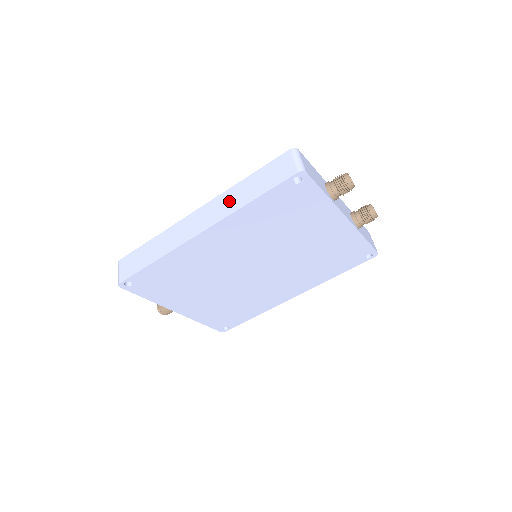
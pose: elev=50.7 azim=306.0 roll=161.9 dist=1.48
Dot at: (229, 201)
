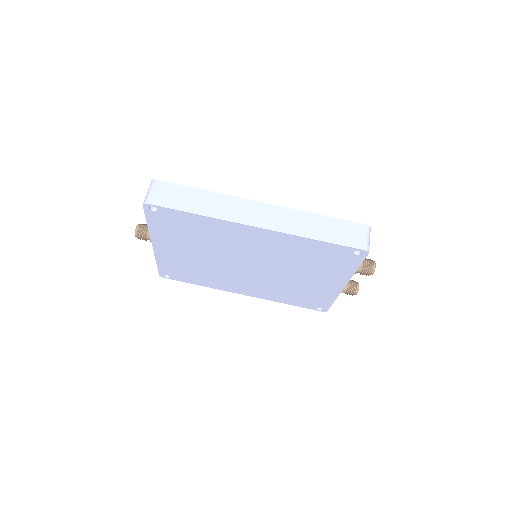
Dot at: (296, 222)
